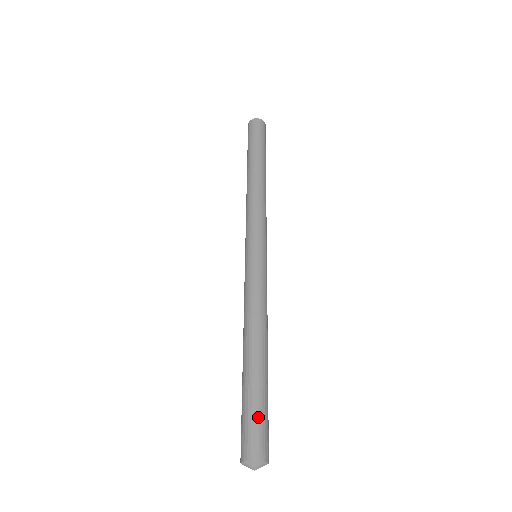
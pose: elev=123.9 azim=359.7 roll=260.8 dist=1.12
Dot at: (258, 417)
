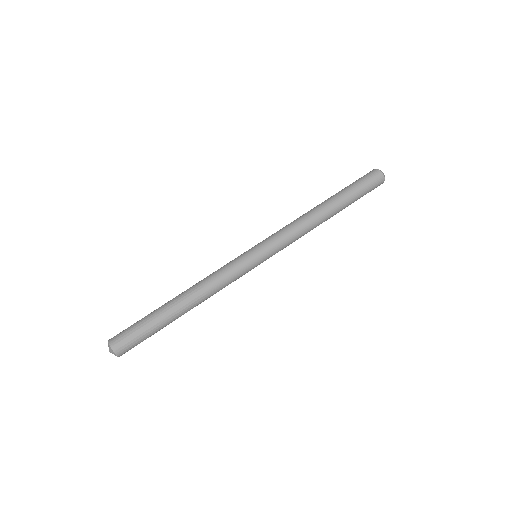
Dot at: (136, 330)
